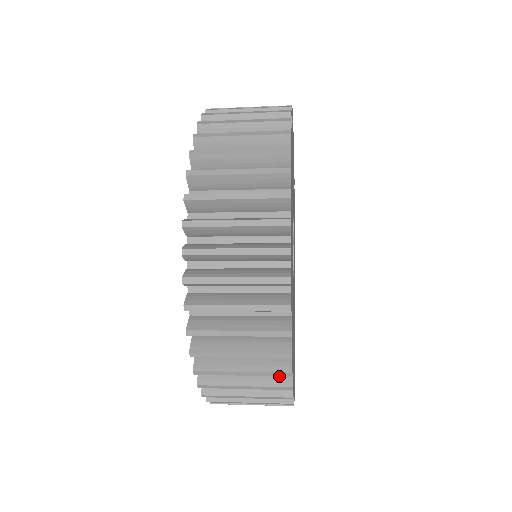
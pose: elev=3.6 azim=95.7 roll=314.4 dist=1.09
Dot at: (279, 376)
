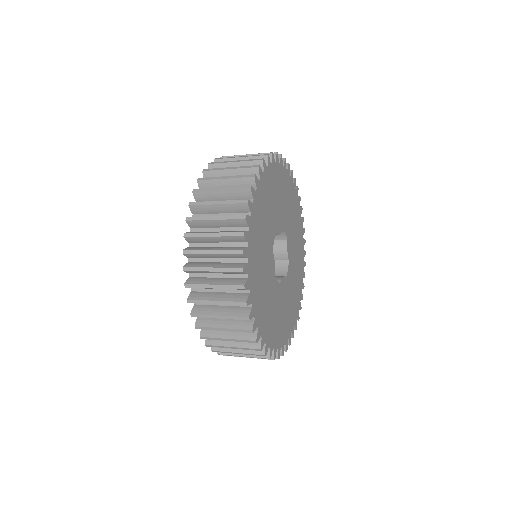
Dot at: occluded
